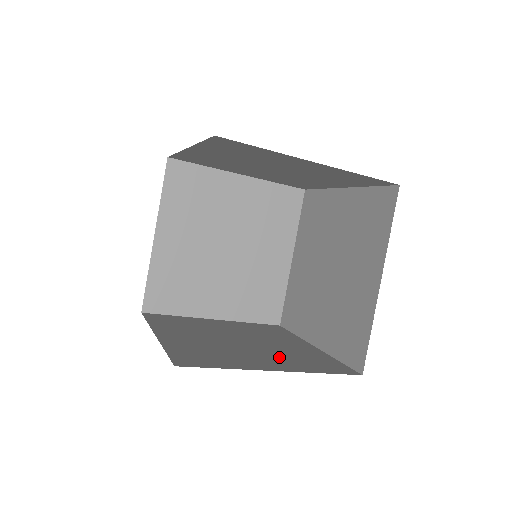
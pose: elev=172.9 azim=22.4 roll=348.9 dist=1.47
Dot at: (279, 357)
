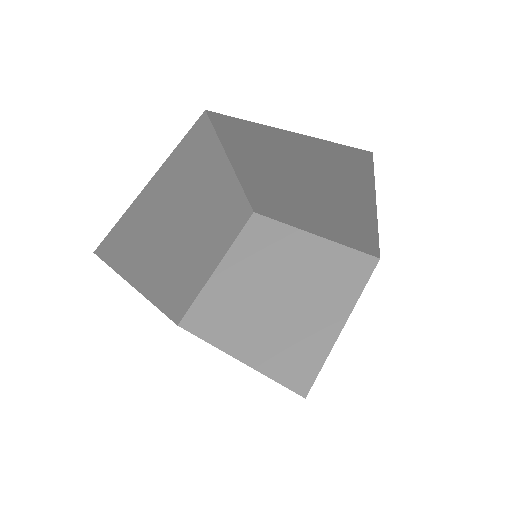
Dot at: (322, 295)
